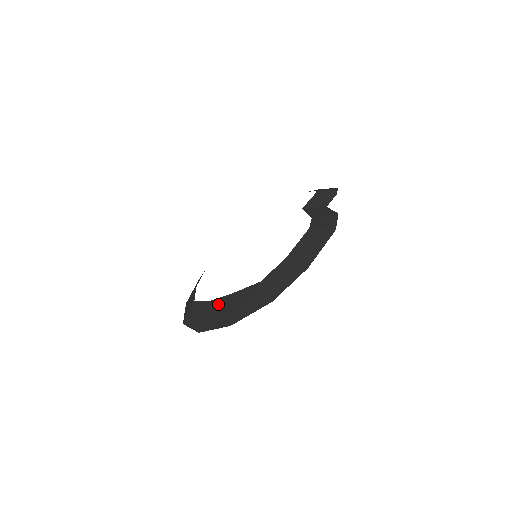
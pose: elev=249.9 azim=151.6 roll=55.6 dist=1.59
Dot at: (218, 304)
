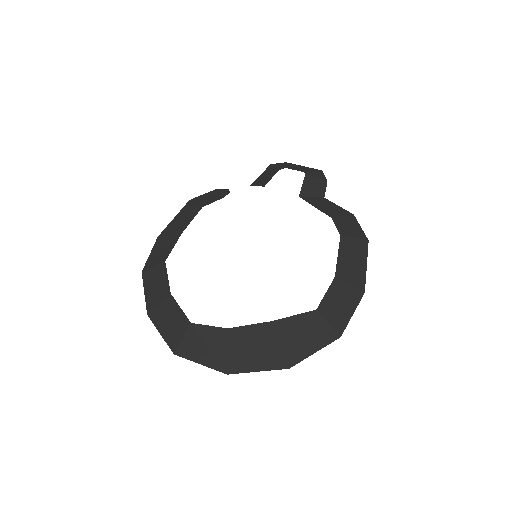
Dot at: (251, 335)
